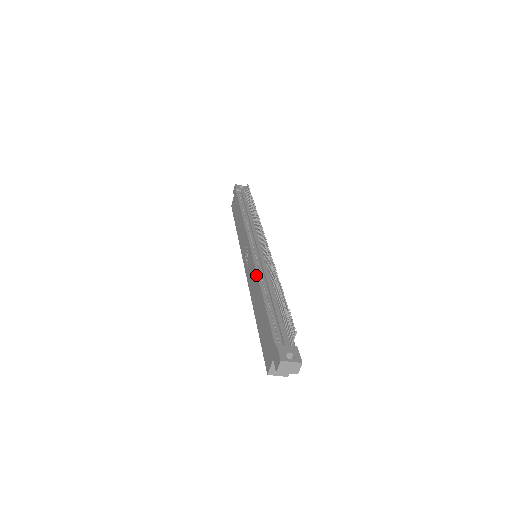
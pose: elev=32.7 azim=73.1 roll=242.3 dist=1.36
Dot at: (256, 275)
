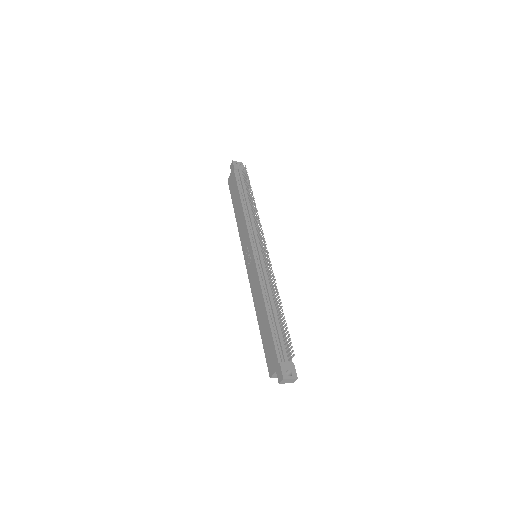
Dot at: (259, 285)
